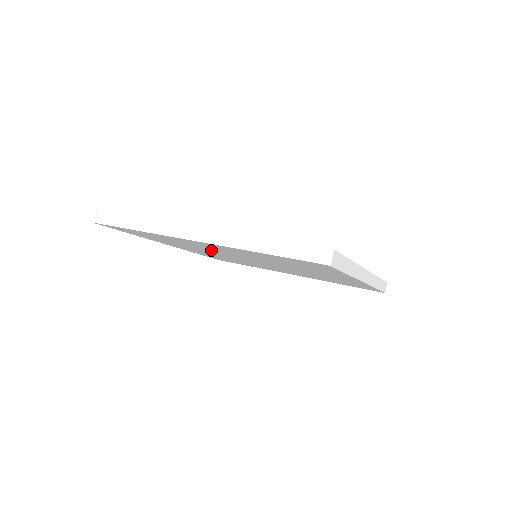
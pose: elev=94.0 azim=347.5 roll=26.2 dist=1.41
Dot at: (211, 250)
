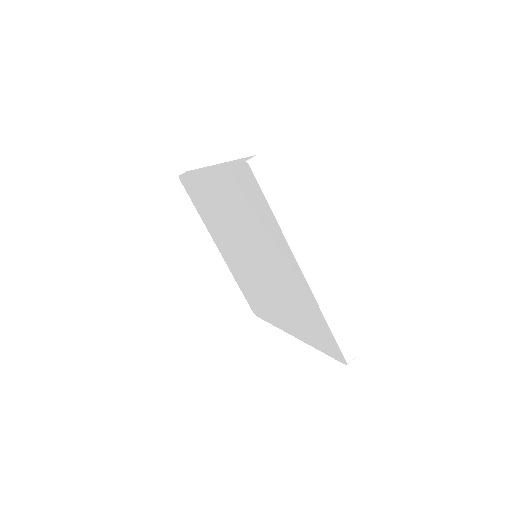
Dot at: (226, 225)
